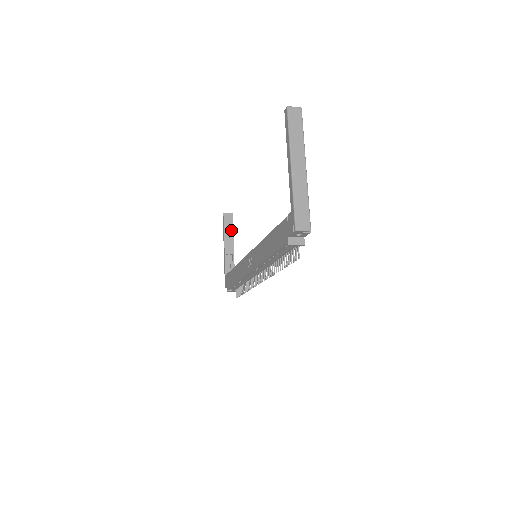
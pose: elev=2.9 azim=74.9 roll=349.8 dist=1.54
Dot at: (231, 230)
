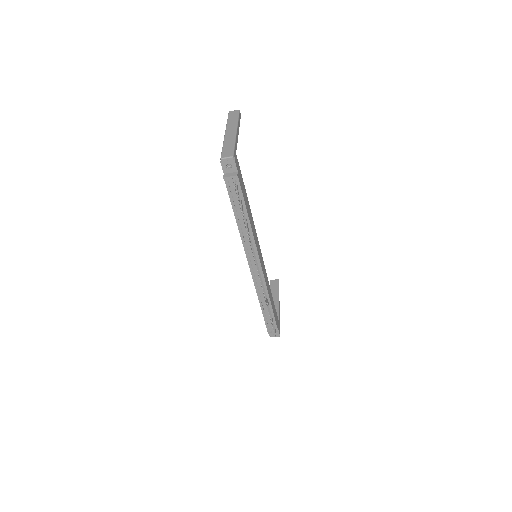
Dot at: (277, 291)
